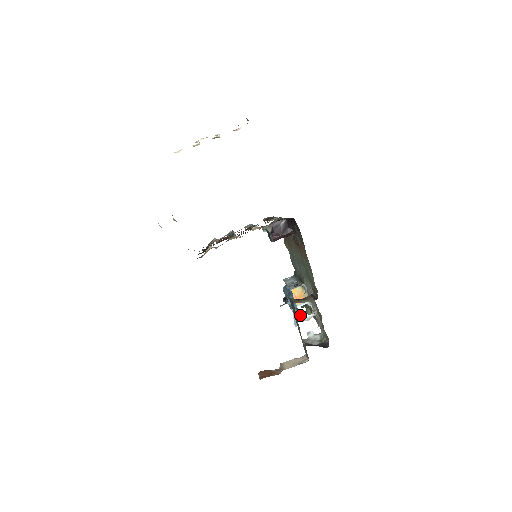
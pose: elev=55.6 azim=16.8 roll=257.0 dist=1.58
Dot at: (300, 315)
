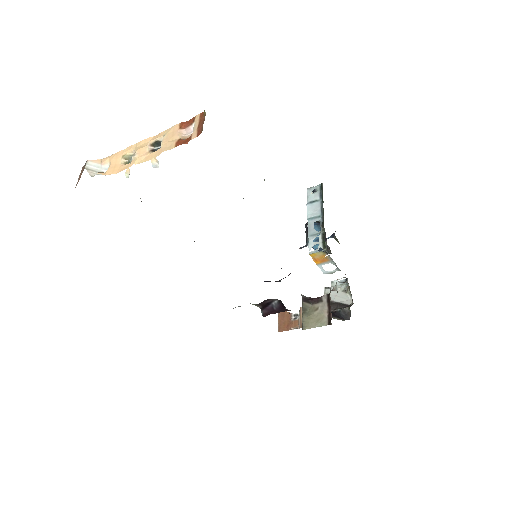
Dot at: occluded
